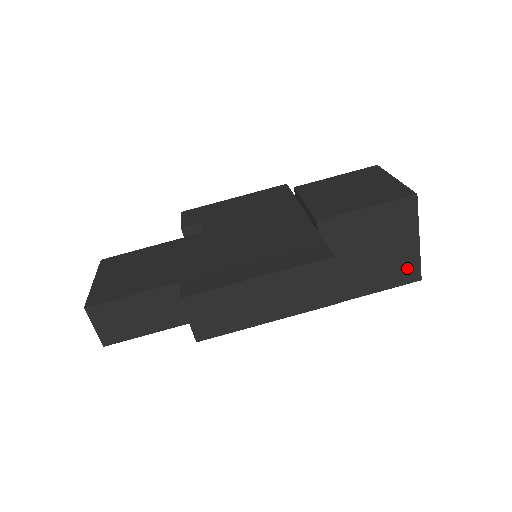
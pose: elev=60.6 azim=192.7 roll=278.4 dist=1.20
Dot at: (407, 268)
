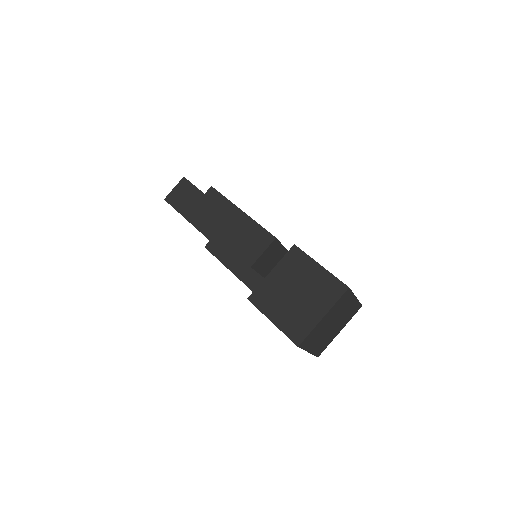
Dot at: (300, 328)
